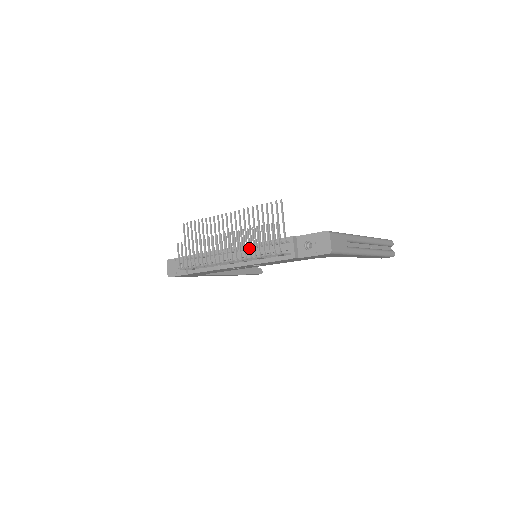
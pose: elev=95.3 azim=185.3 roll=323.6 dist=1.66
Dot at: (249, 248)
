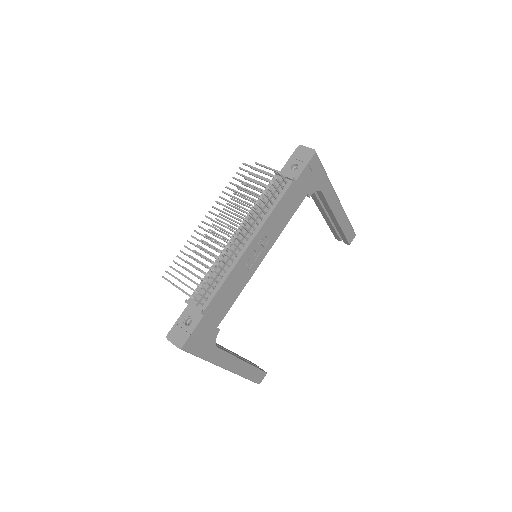
Dot at: (249, 199)
